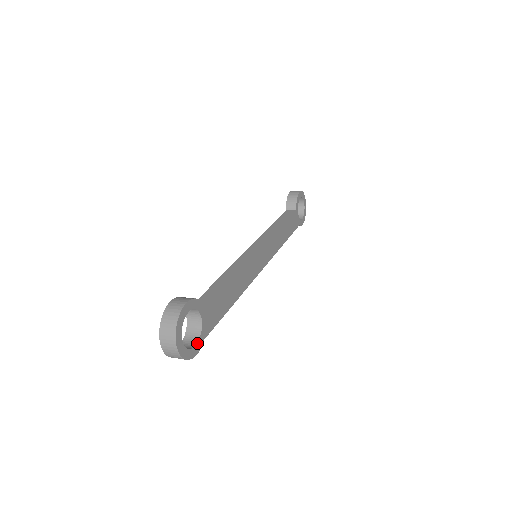
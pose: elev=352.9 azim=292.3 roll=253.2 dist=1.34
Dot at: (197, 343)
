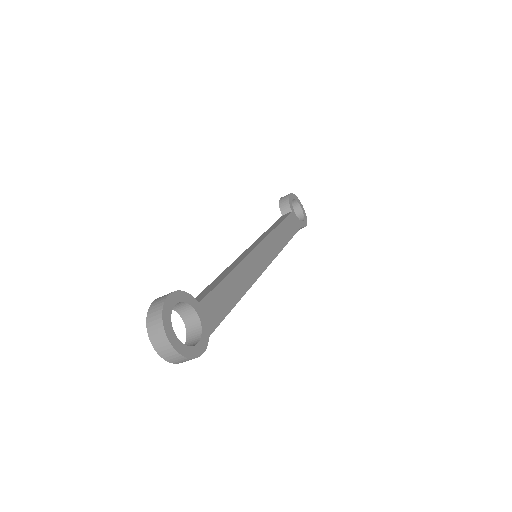
Dot at: (199, 340)
